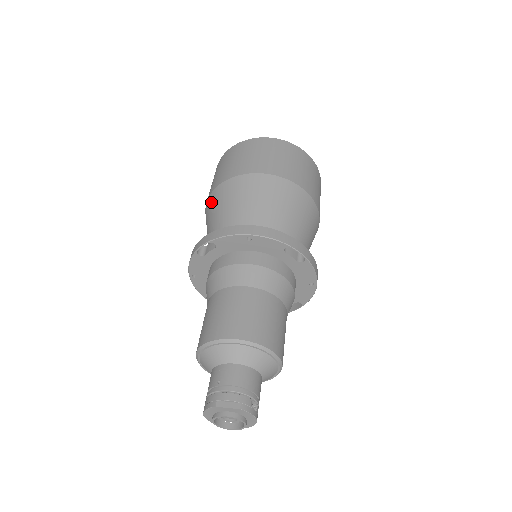
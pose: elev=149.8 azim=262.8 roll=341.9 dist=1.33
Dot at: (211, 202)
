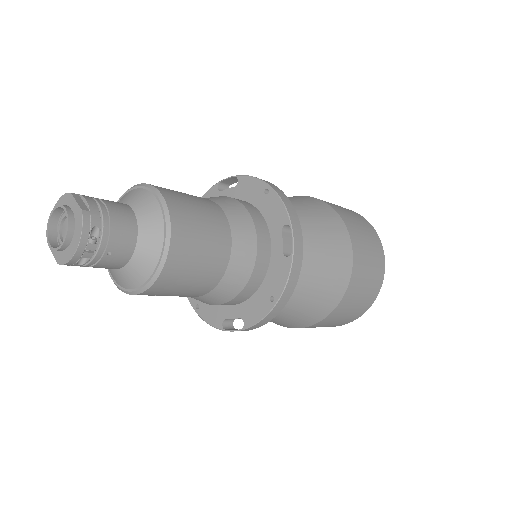
Dot at: occluded
